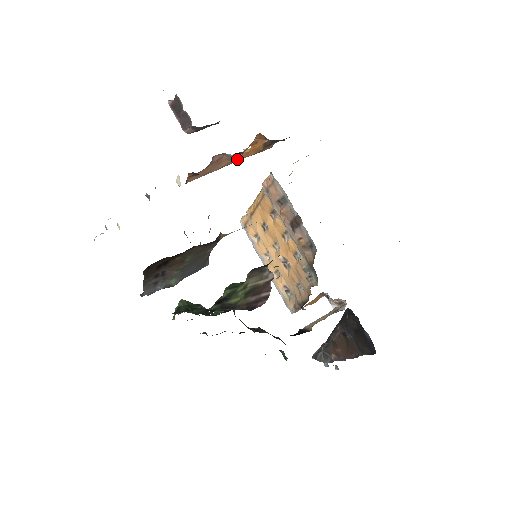
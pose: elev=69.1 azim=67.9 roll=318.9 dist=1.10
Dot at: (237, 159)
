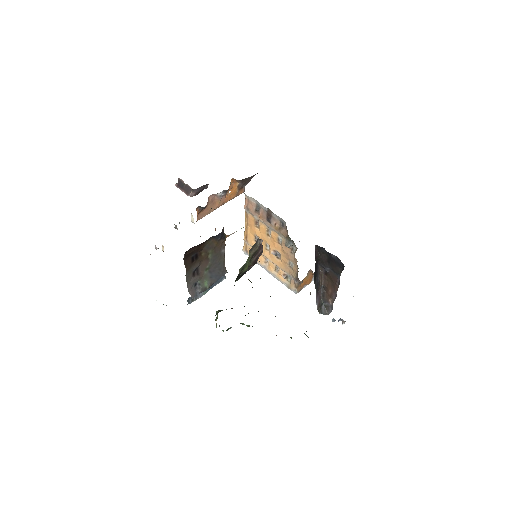
Dot at: (224, 200)
